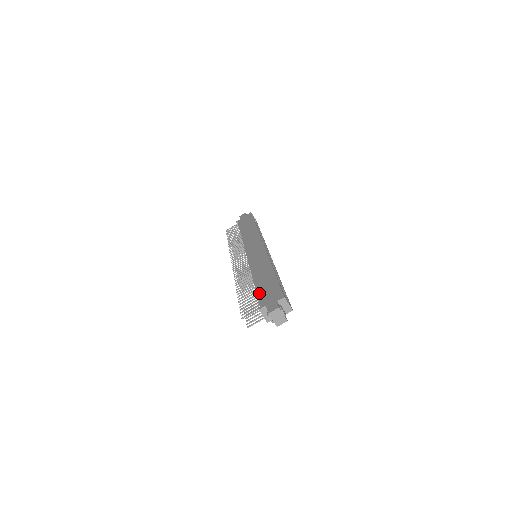
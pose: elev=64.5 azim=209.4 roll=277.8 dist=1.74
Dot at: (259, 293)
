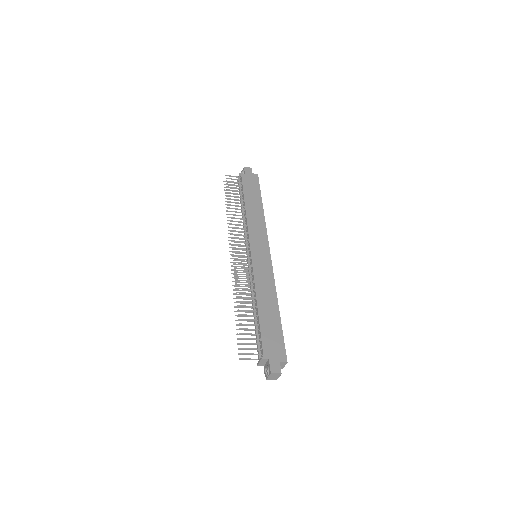
Dot at: (263, 333)
